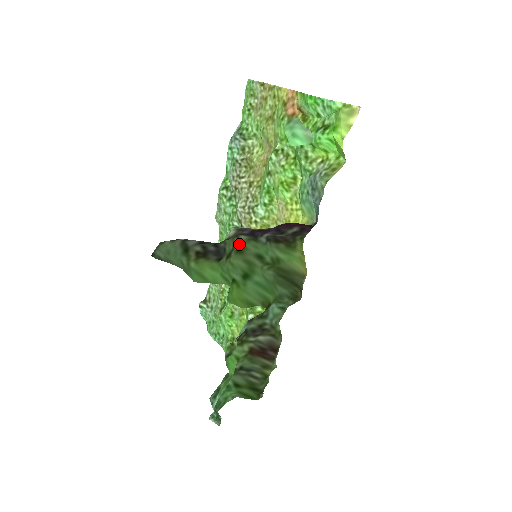
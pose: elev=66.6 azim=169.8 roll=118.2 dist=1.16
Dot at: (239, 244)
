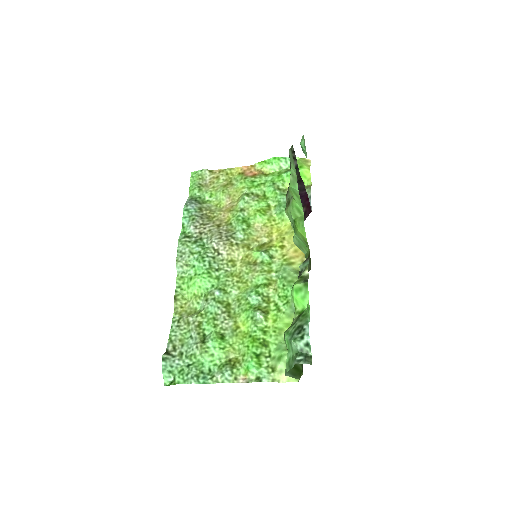
Dot at: (286, 203)
